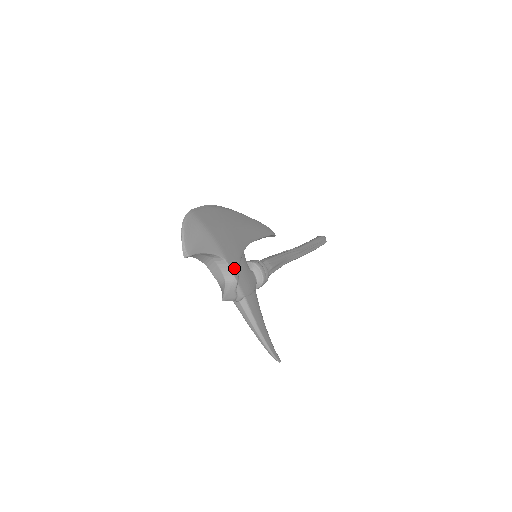
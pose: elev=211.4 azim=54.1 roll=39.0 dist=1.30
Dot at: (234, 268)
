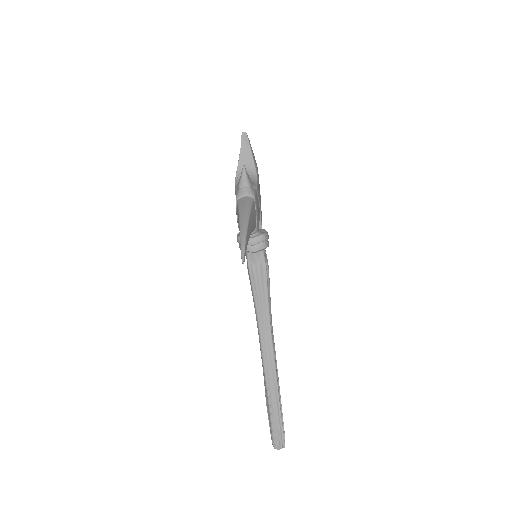
Dot at: (258, 188)
